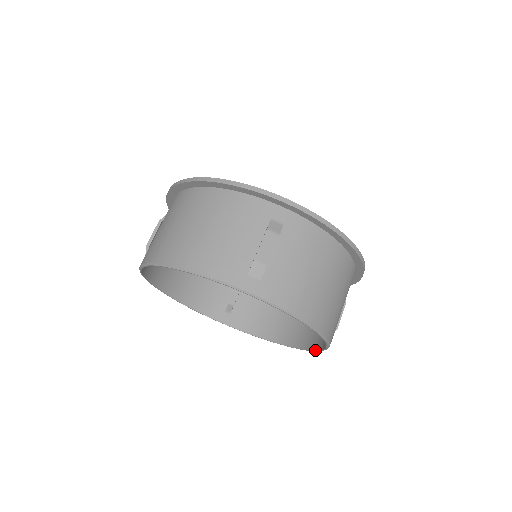
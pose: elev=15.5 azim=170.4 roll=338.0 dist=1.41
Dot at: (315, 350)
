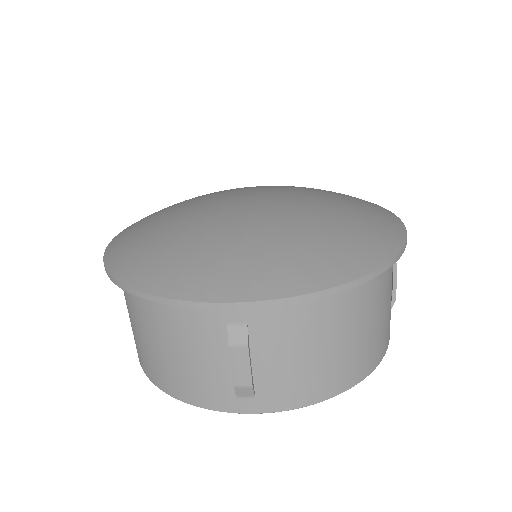
Dot at: occluded
